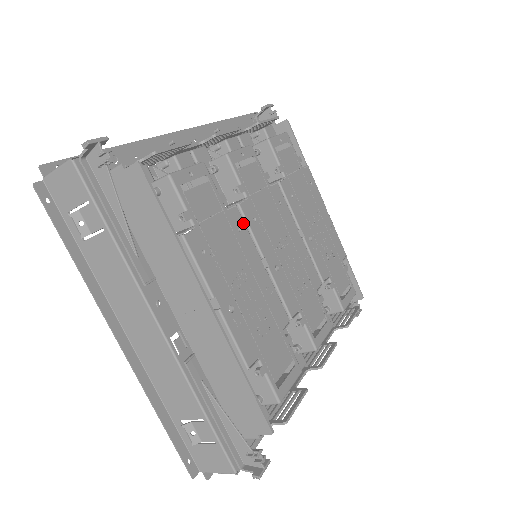
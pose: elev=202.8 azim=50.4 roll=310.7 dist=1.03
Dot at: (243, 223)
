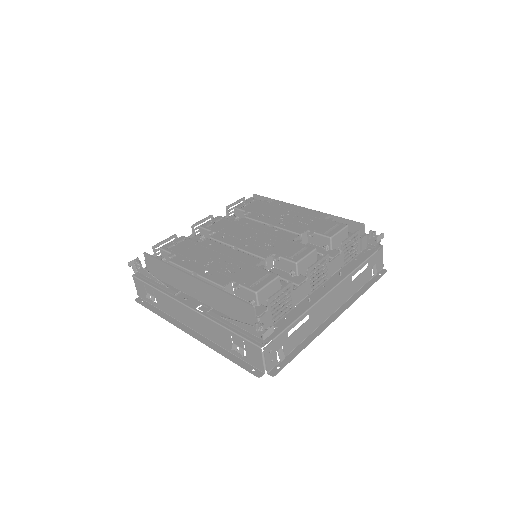
Dot at: (214, 242)
